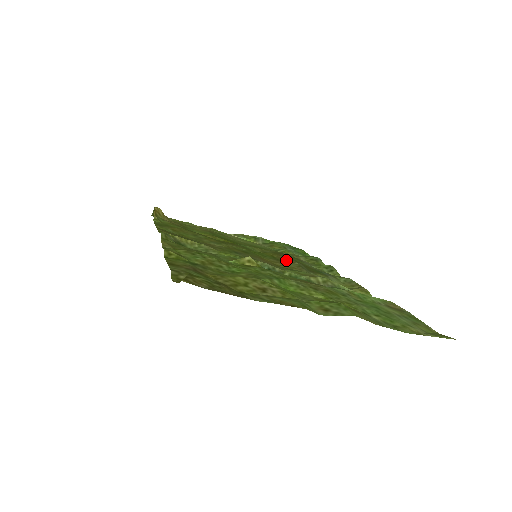
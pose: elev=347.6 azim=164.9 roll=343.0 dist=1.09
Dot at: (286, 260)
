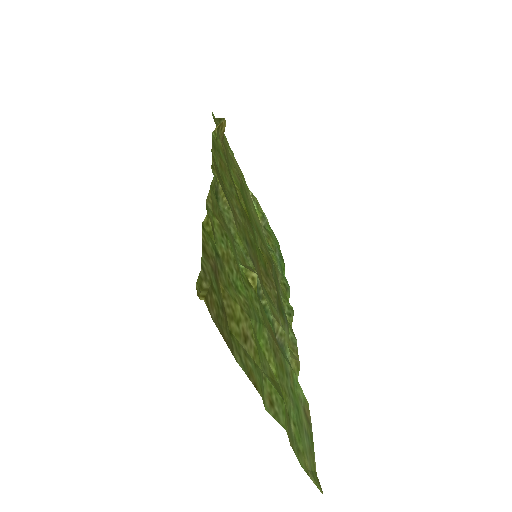
Dot at: (271, 279)
